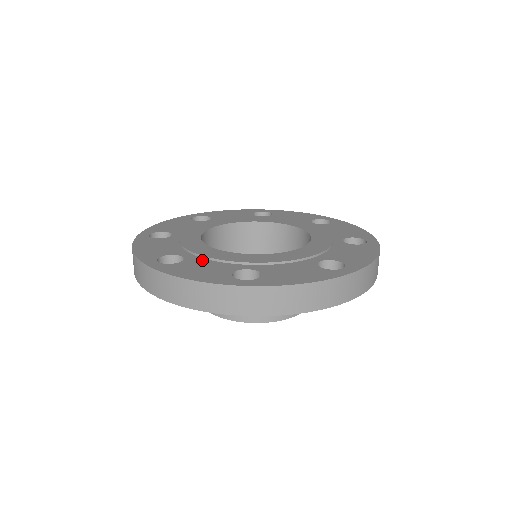
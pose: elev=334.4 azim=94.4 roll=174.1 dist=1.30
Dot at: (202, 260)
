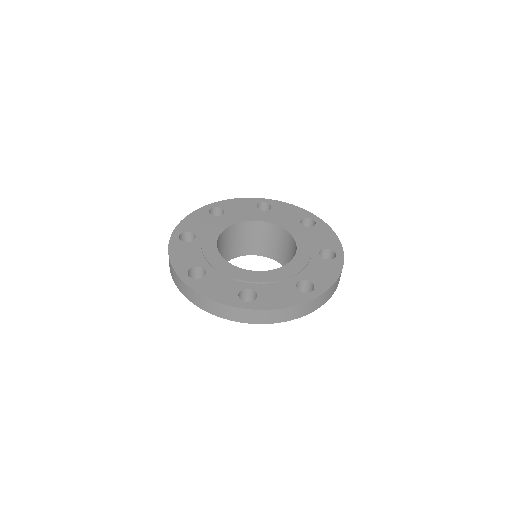
Dot at: (266, 286)
